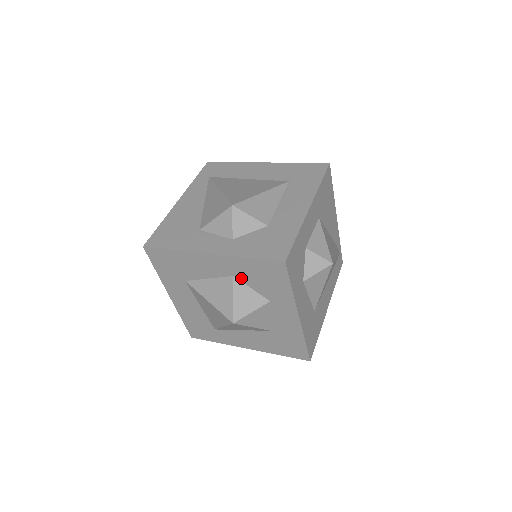
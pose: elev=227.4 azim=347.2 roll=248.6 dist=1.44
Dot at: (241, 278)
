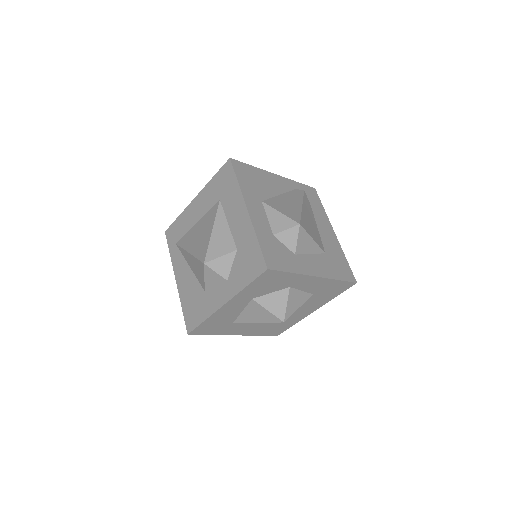
Dot at: (258, 295)
